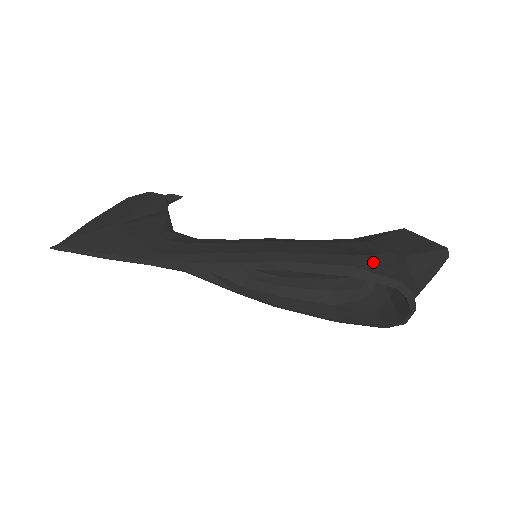
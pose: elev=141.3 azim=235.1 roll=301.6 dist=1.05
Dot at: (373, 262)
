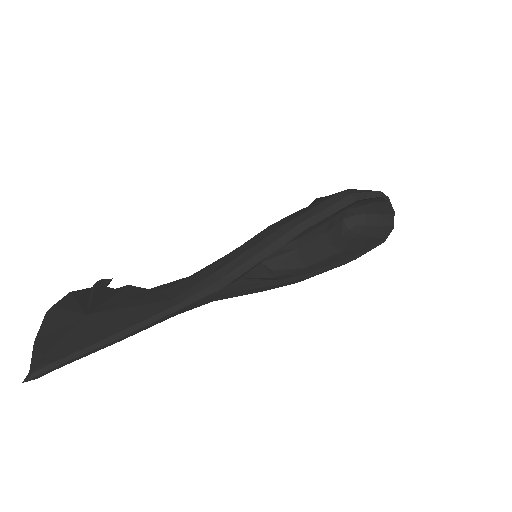
Dot at: (354, 191)
